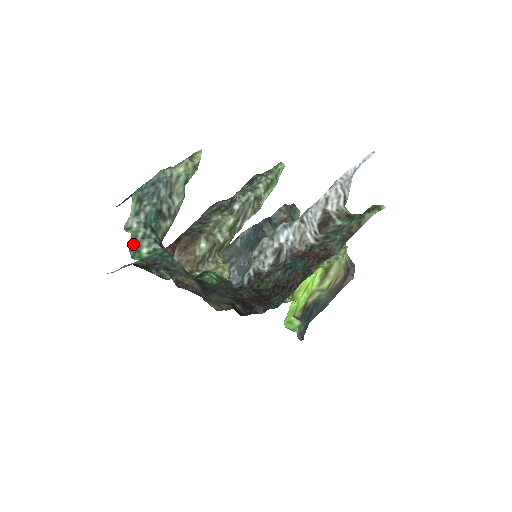
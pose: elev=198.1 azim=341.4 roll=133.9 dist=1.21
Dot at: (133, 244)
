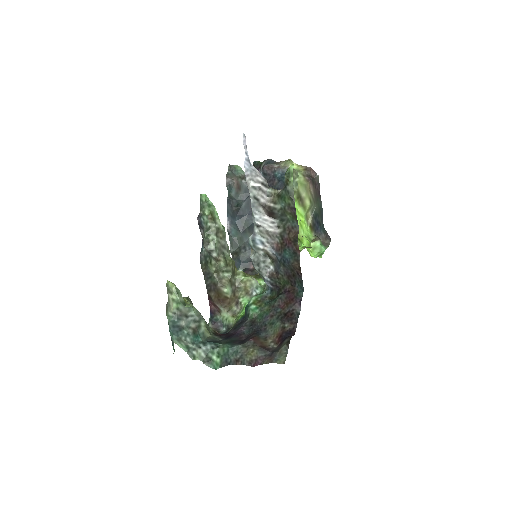
Dot at: (206, 362)
